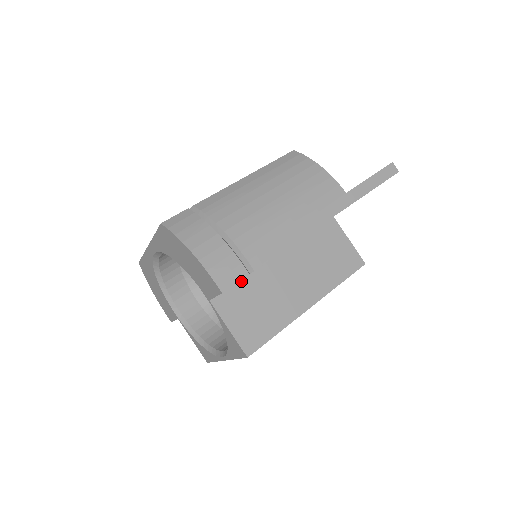
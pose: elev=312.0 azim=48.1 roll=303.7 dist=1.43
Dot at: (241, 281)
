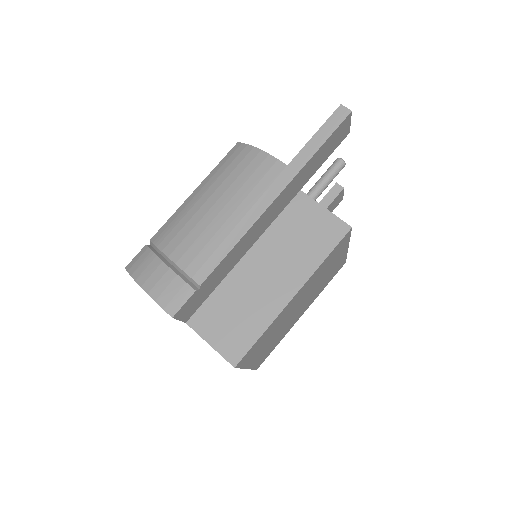
Dot at: (213, 294)
